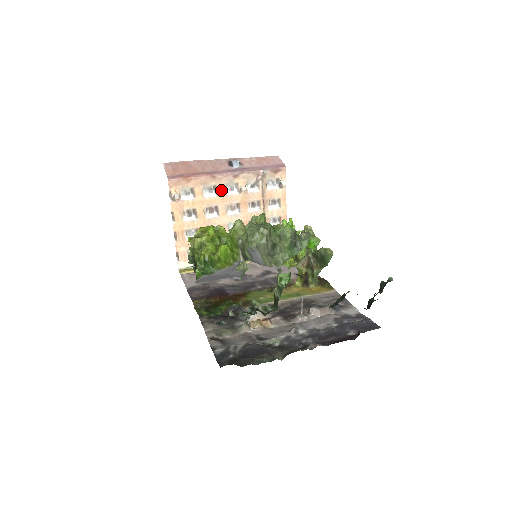
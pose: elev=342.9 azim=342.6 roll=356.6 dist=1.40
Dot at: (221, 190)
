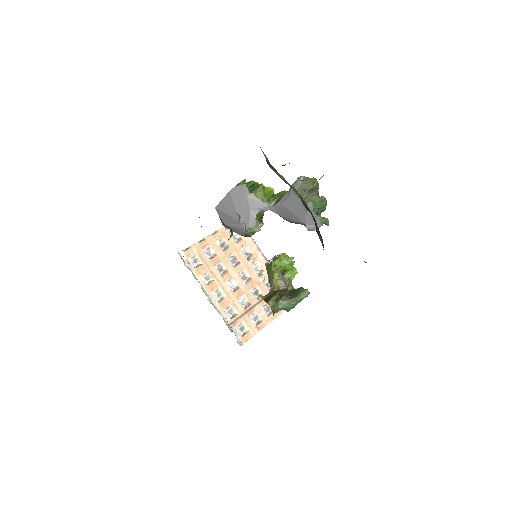
Dot at: (253, 259)
